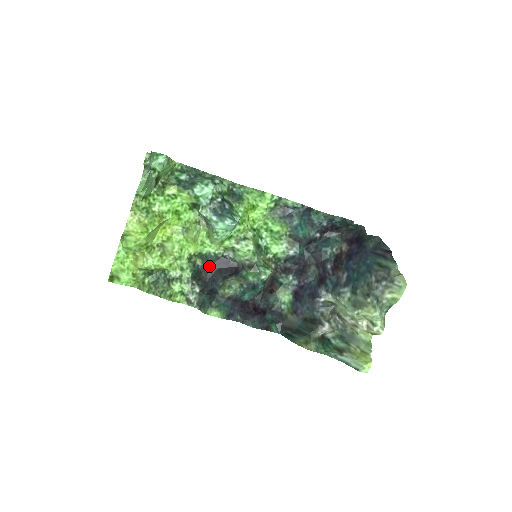
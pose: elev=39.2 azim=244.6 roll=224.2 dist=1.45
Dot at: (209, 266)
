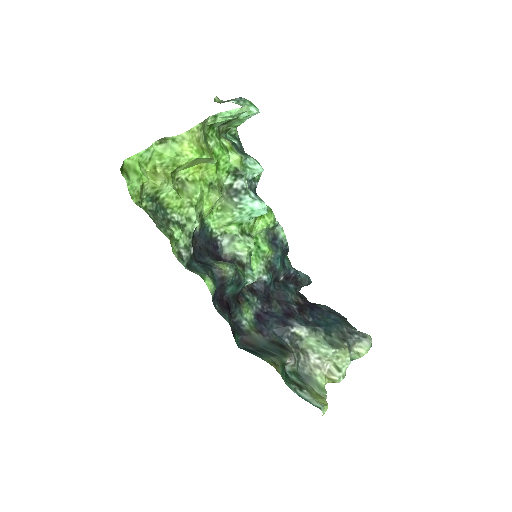
Dot at: (200, 238)
